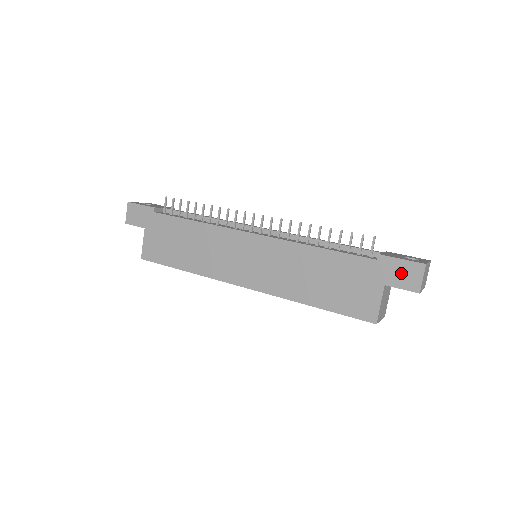
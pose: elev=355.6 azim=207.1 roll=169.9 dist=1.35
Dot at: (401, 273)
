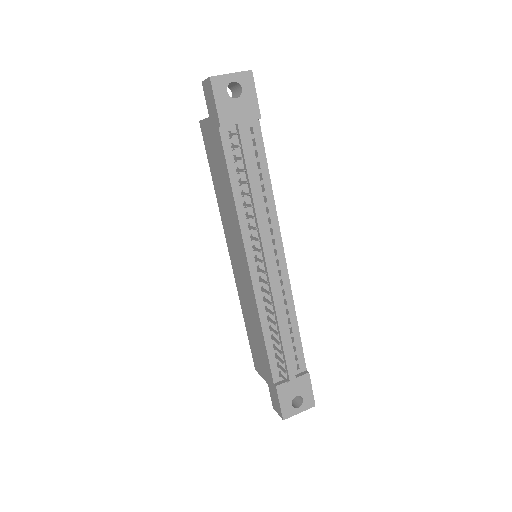
Dot at: (275, 399)
